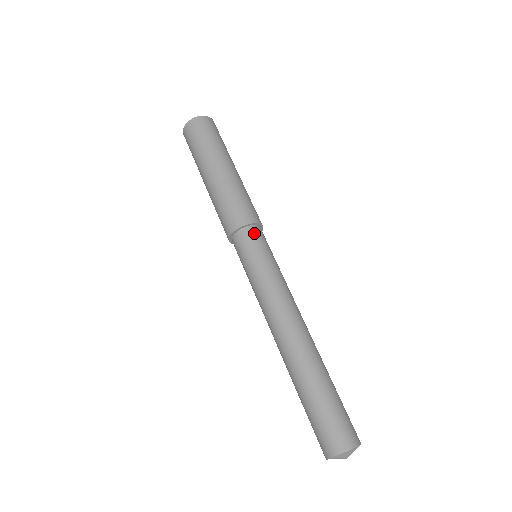
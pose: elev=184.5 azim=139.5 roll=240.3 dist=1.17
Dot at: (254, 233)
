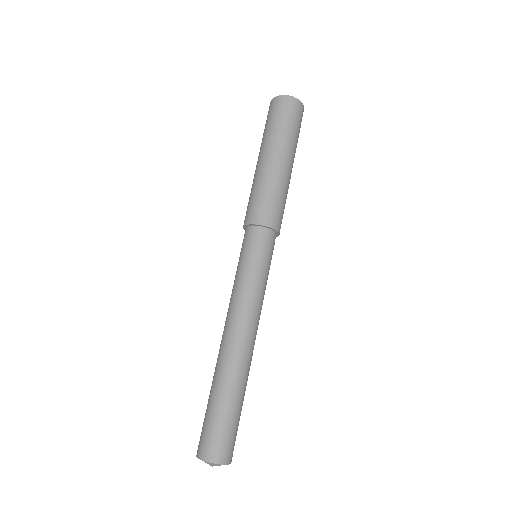
Dot at: (262, 236)
